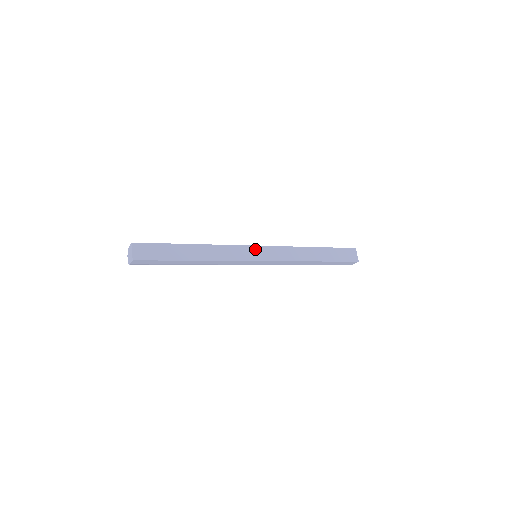
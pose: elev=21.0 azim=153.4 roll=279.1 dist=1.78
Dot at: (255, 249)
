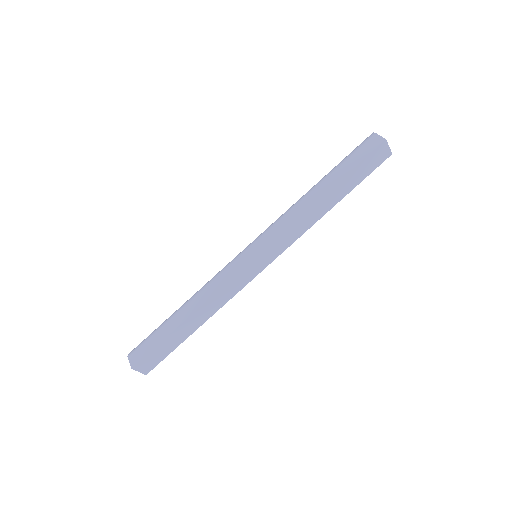
Dot at: (253, 263)
